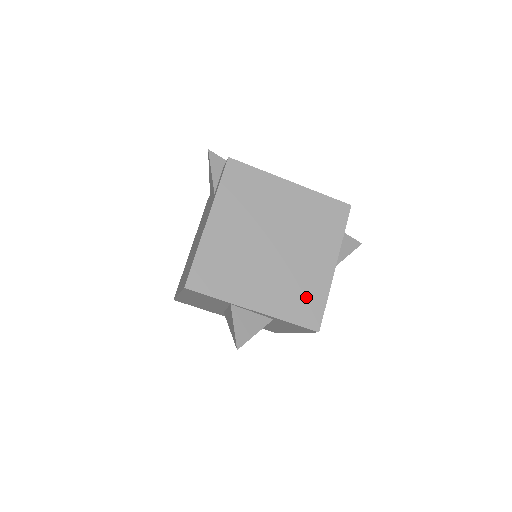
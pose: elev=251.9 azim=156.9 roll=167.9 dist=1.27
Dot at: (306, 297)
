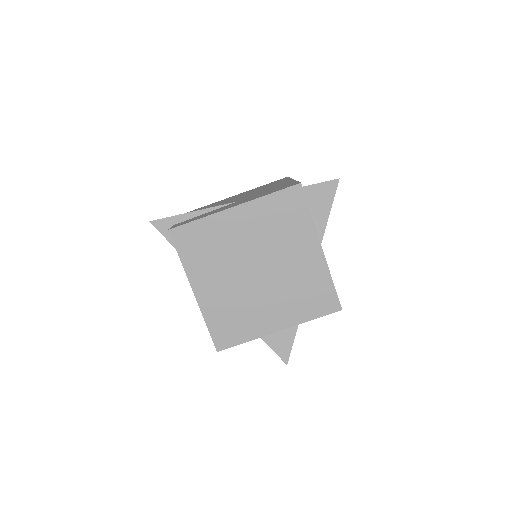
Dot at: (313, 292)
